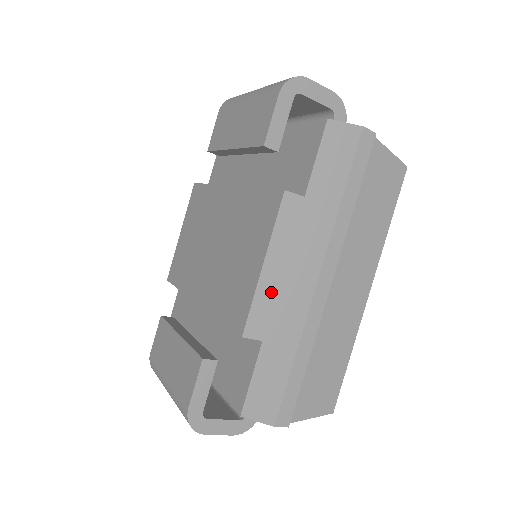
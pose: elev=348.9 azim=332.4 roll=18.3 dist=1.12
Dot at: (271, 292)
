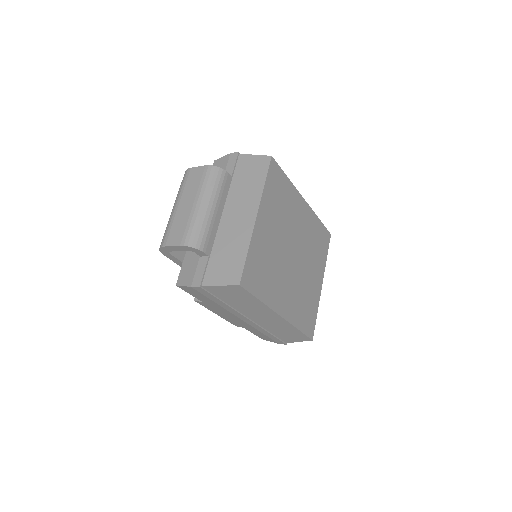
Dot at: (229, 319)
